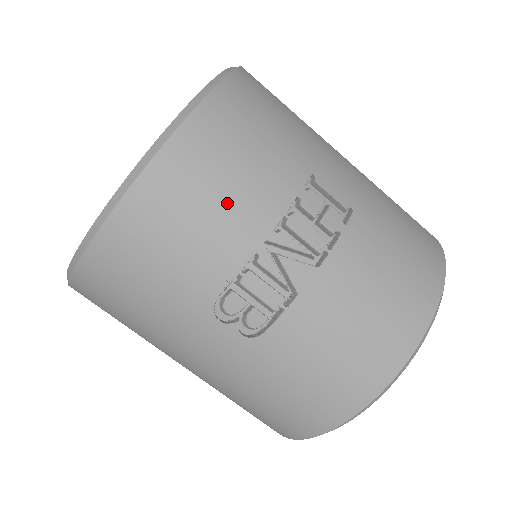
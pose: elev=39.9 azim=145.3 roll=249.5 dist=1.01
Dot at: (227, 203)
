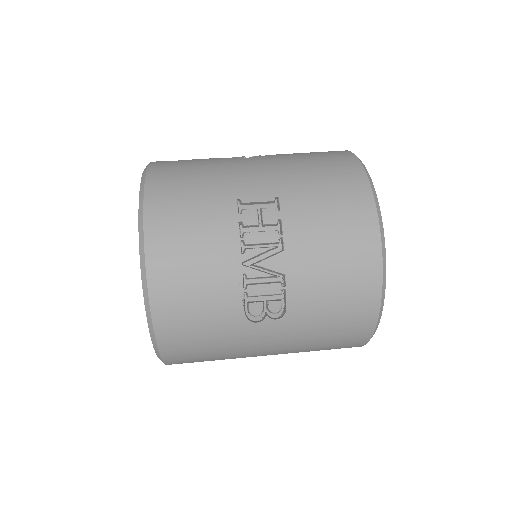
Dot at: (204, 262)
